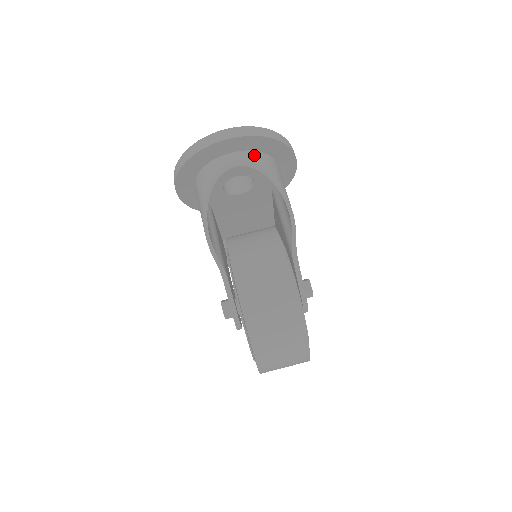
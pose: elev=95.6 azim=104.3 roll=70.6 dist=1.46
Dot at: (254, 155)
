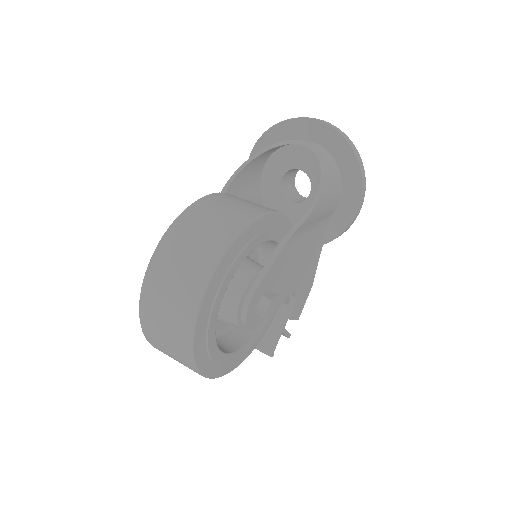
Dot at: (325, 151)
